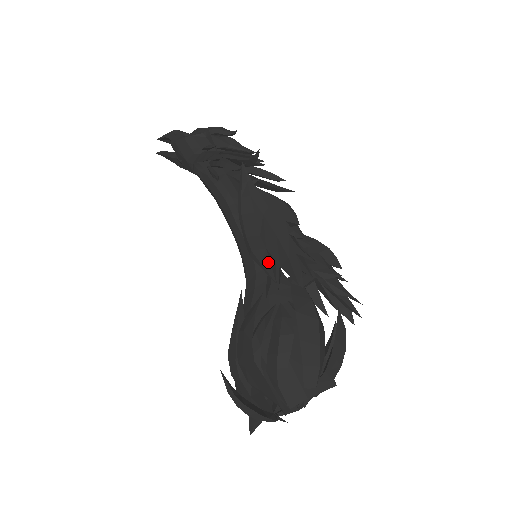
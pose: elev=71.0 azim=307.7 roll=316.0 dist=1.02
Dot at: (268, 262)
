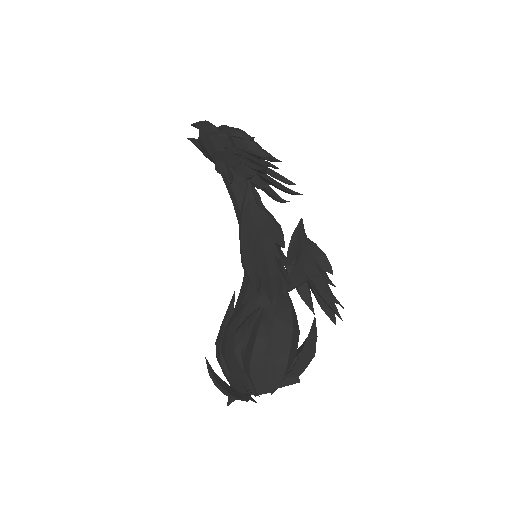
Dot at: (254, 276)
